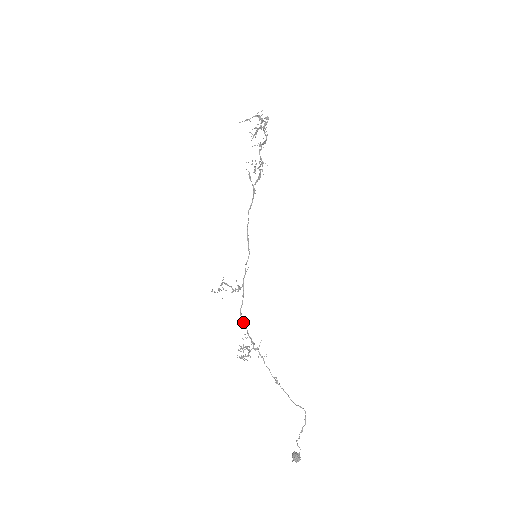
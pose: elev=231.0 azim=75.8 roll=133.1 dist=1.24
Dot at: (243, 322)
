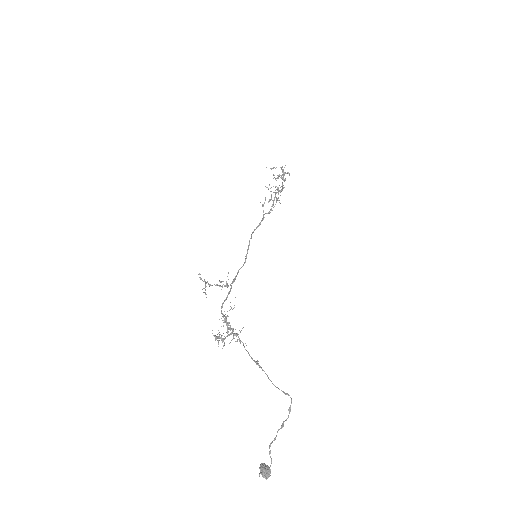
Dot at: (223, 314)
